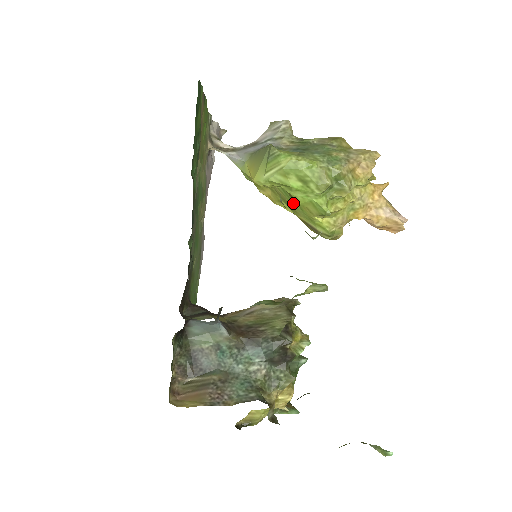
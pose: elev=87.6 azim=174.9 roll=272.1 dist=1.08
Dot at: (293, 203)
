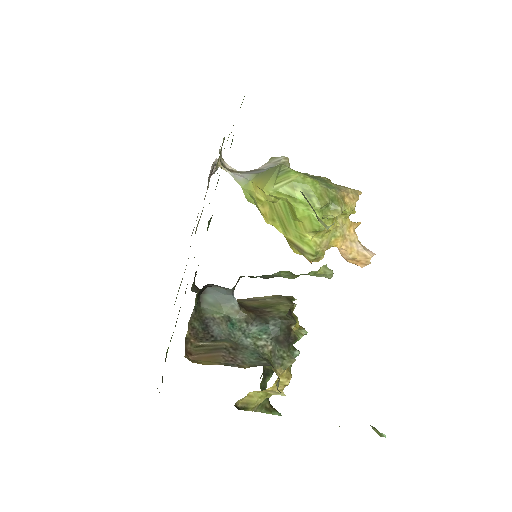
Dot at: (289, 219)
